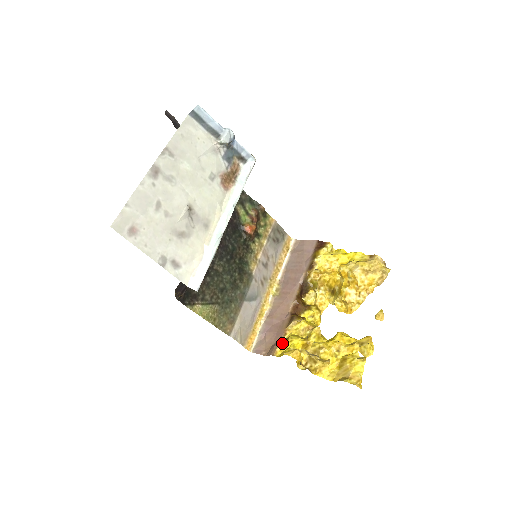
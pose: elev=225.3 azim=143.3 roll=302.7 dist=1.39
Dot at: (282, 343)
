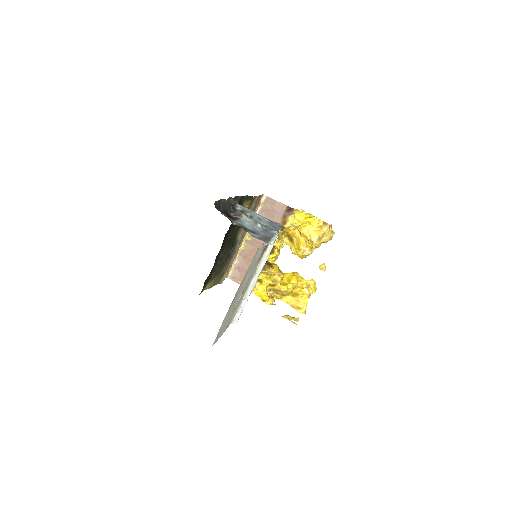
Dot at: (257, 285)
